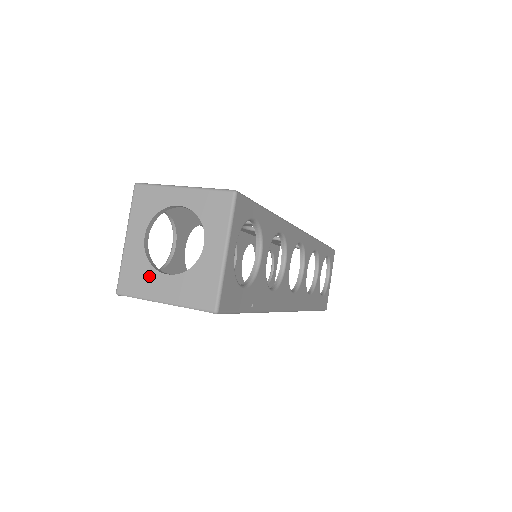
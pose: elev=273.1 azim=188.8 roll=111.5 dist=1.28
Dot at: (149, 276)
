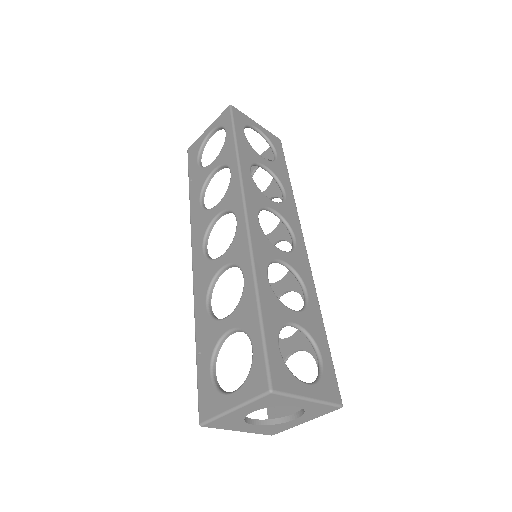
Dot at: (238, 424)
